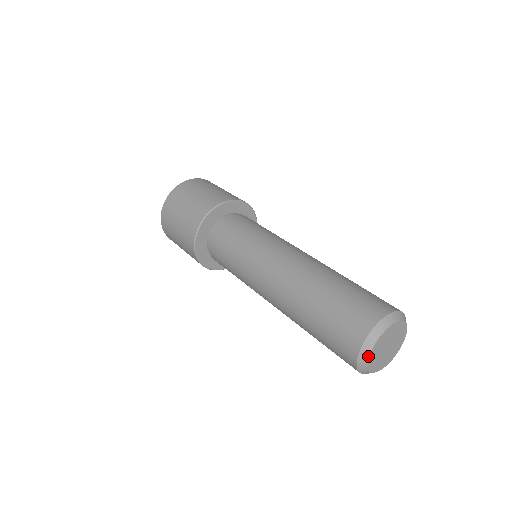
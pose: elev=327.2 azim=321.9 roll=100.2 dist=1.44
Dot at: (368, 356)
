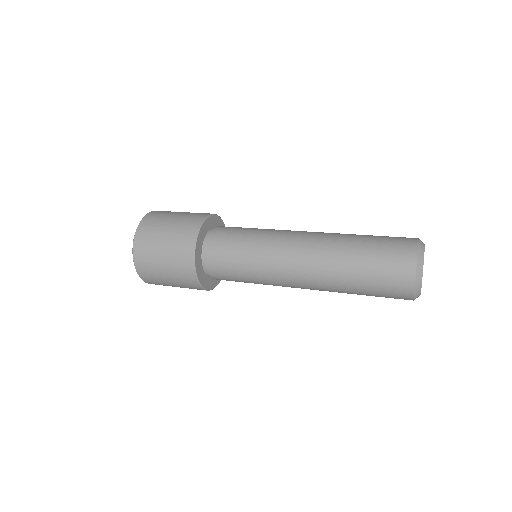
Dot at: (421, 283)
